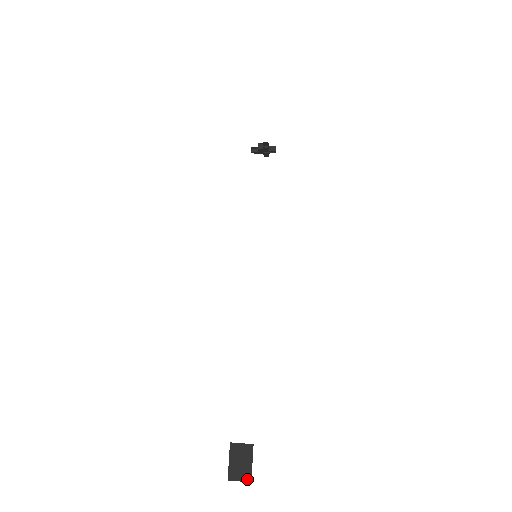
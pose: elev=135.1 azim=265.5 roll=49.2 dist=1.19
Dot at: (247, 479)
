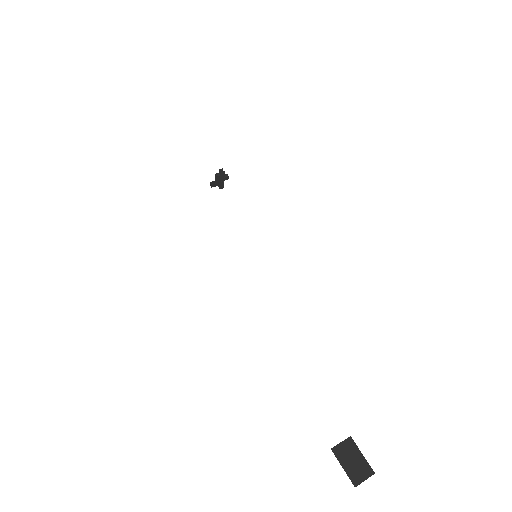
Dot at: (369, 473)
